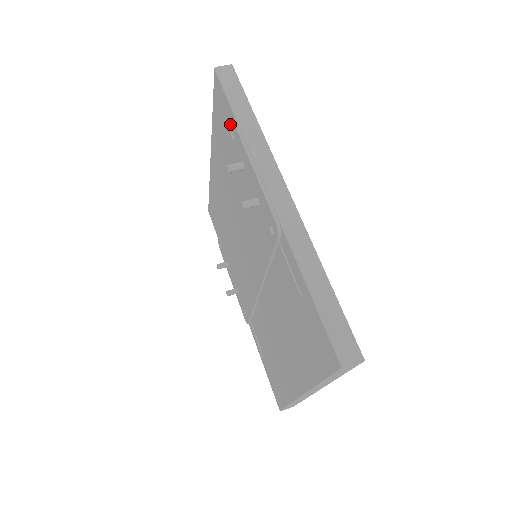
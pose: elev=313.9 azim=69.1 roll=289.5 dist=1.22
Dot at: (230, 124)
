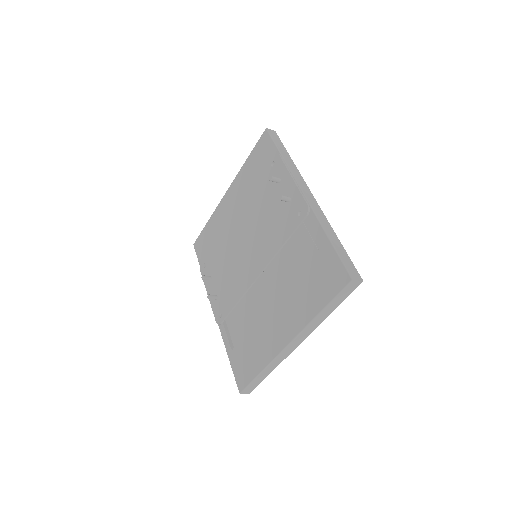
Dot at: (274, 157)
